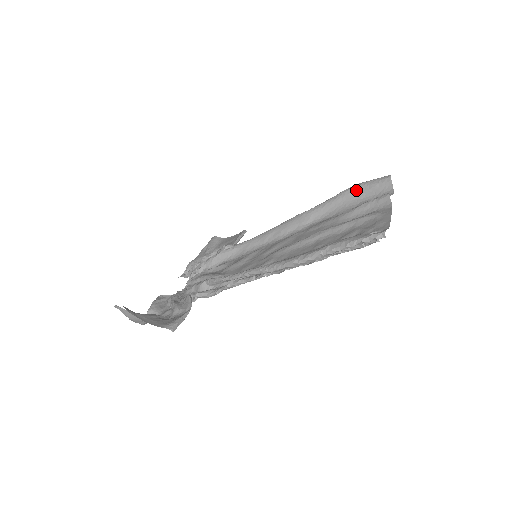
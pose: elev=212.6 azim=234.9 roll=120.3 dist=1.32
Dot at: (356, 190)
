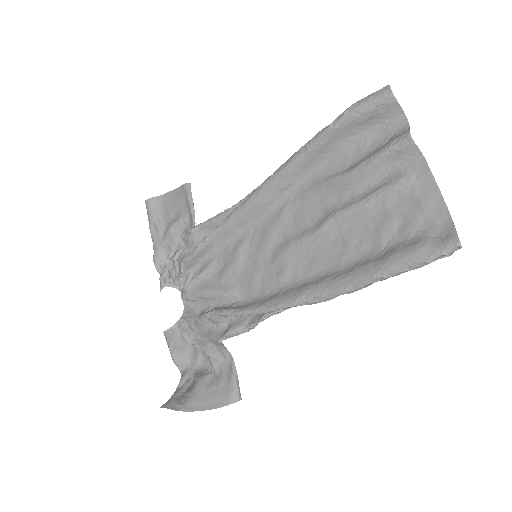
Dot at: (346, 125)
